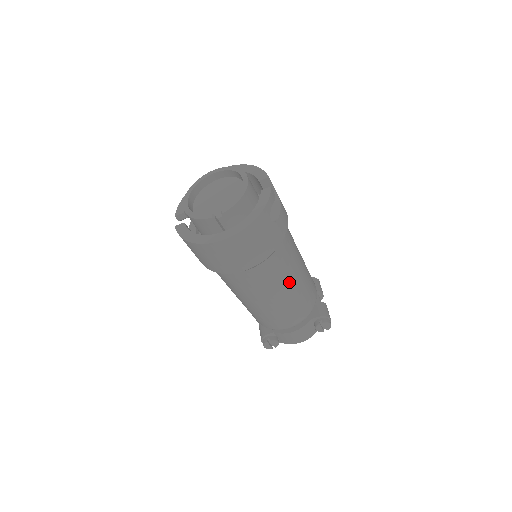
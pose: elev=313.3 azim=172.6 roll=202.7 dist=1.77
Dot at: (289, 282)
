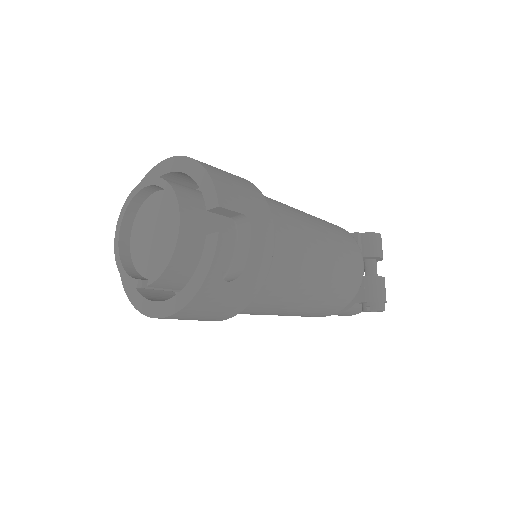
Dot at: (299, 301)
